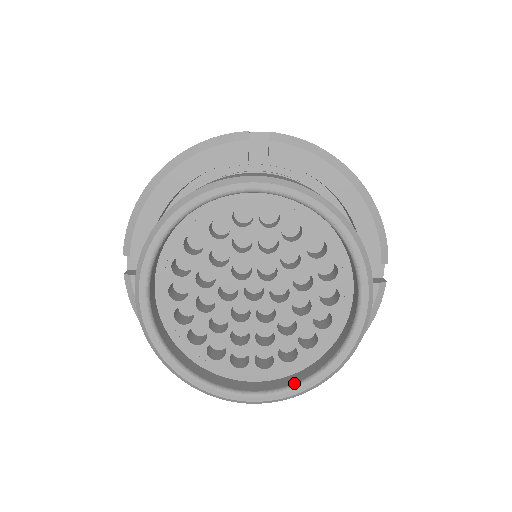
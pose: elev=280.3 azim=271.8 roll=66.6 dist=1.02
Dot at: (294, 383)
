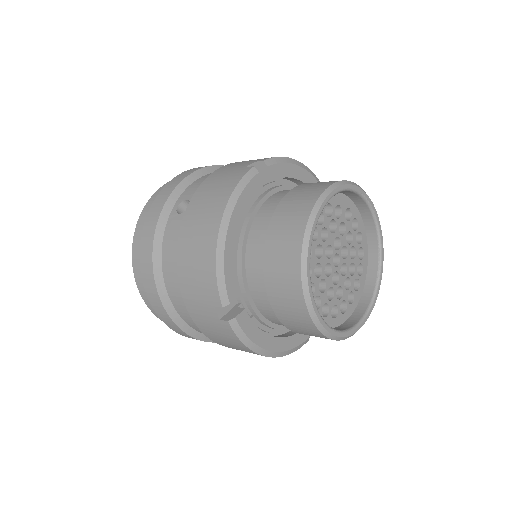
Dot at: (372, 296)
